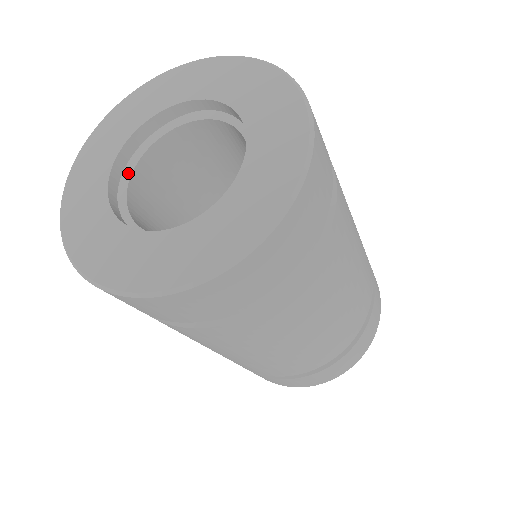
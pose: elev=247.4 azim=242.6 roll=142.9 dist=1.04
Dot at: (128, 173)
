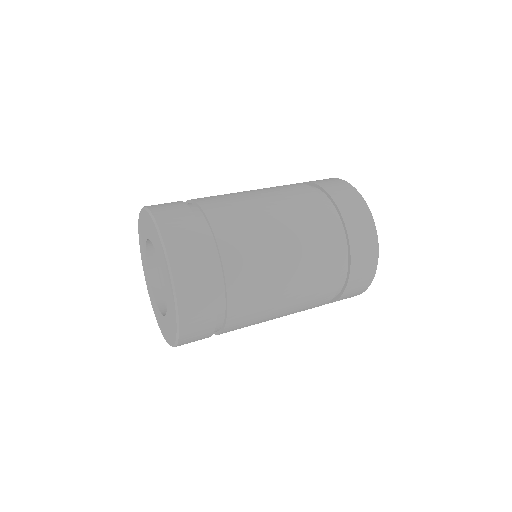
Dot at: (158, 267)
